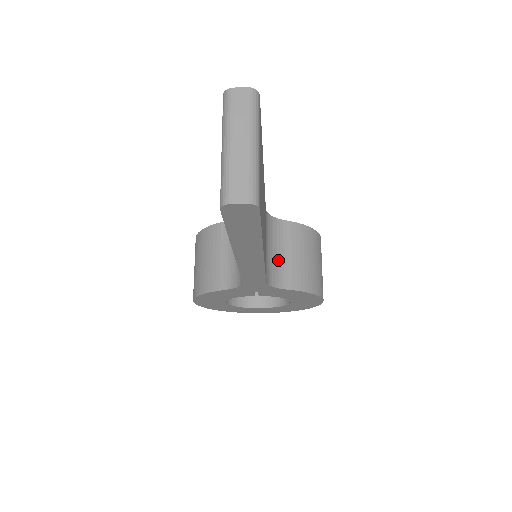
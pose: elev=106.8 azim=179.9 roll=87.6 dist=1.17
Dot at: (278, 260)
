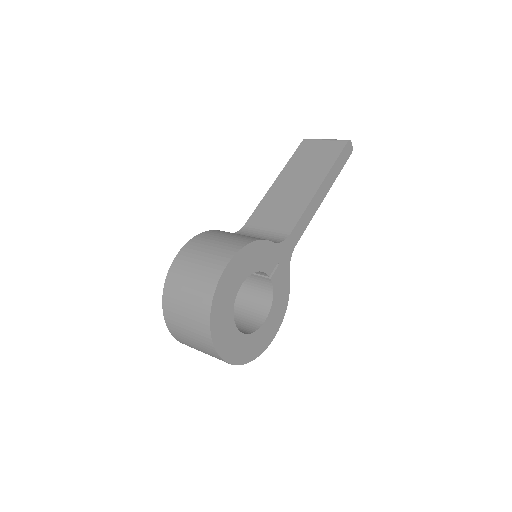
Dot at: occluded
